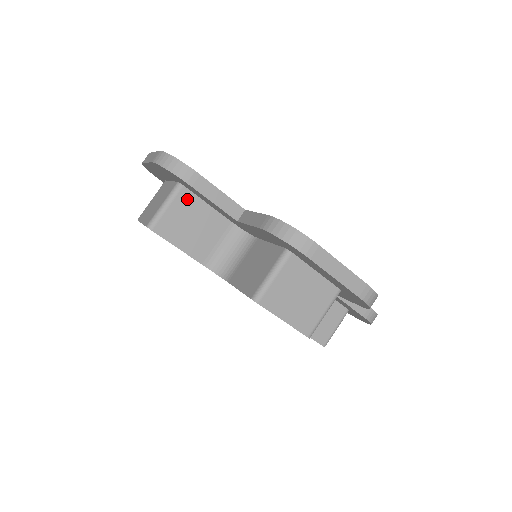
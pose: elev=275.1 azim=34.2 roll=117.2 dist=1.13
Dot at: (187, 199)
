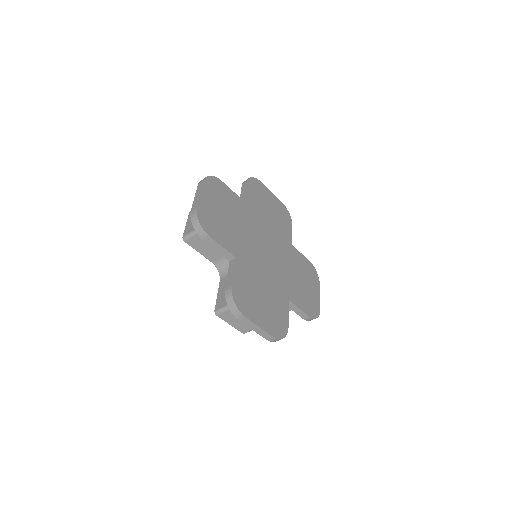
Dot at: occluded
